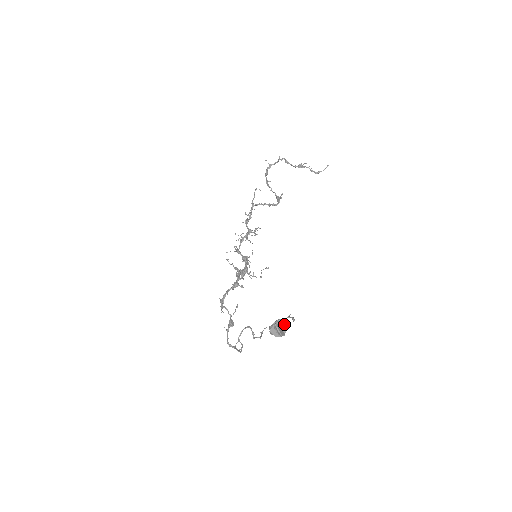
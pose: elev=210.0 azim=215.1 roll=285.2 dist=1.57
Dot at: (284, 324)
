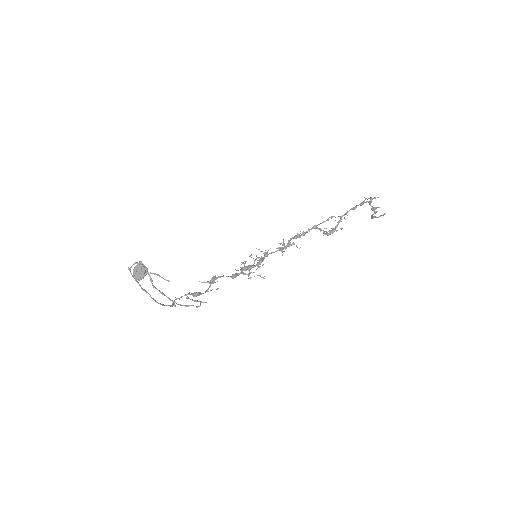
Dot at: (139, 267)
